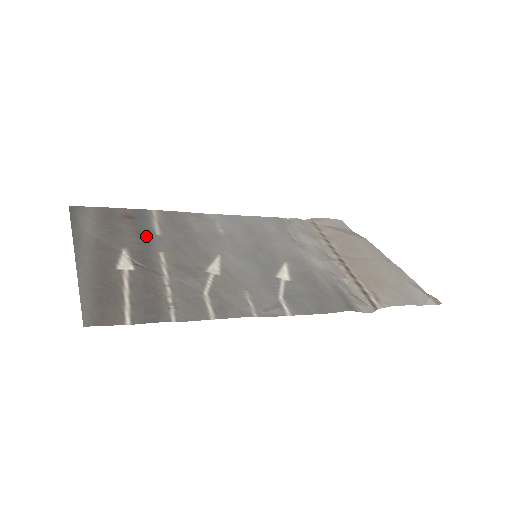
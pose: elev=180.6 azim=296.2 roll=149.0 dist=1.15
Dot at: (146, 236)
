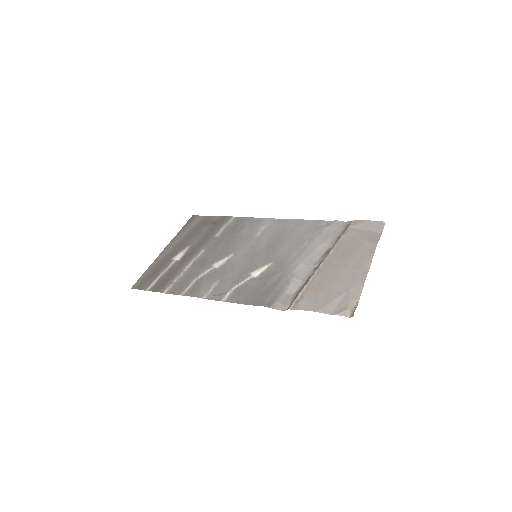
Dot at: (208, 238)
